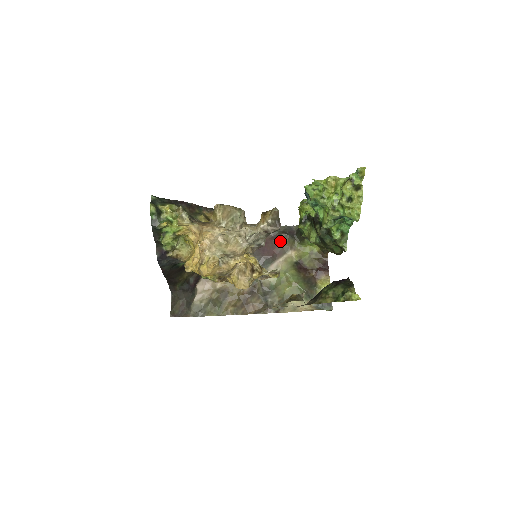
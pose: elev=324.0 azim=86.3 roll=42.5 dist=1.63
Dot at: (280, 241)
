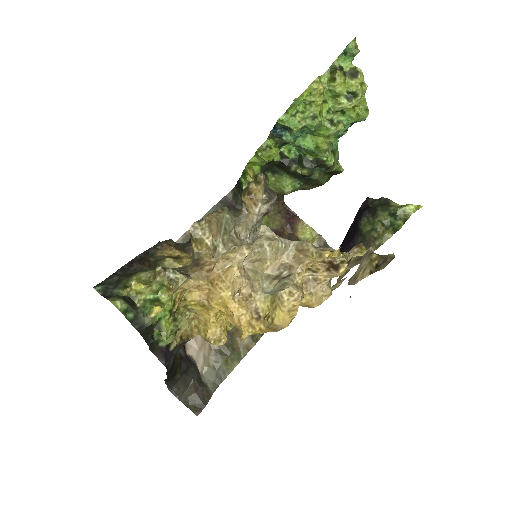
Dot at: occluded
